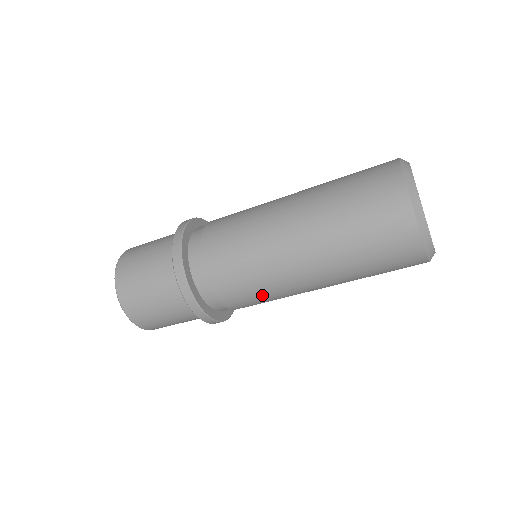
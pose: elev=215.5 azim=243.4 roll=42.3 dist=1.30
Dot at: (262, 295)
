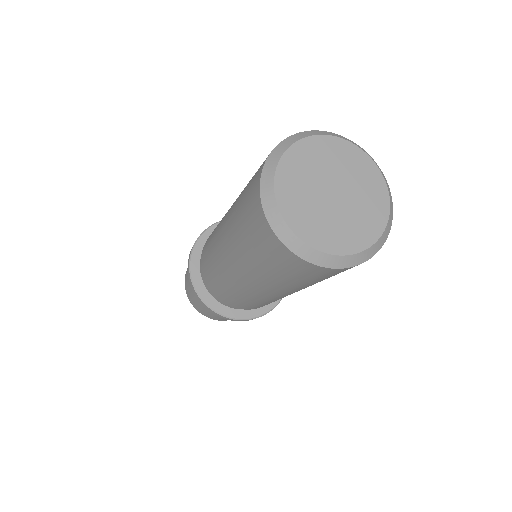
Dot at: (239, 298)
